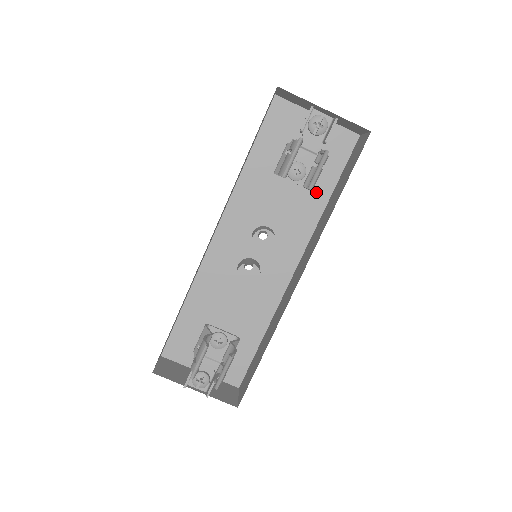
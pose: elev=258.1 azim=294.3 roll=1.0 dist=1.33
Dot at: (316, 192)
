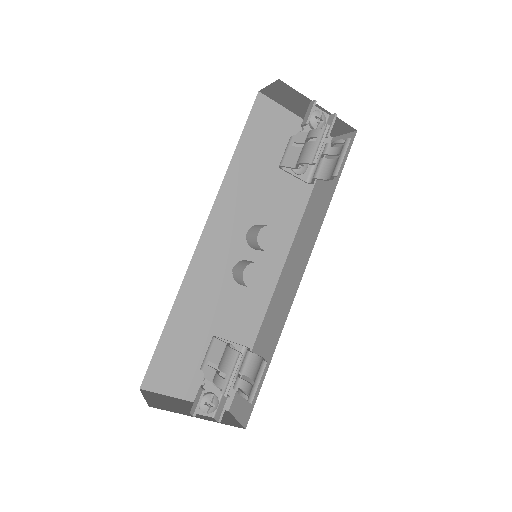
Dot at: (298, 191)
